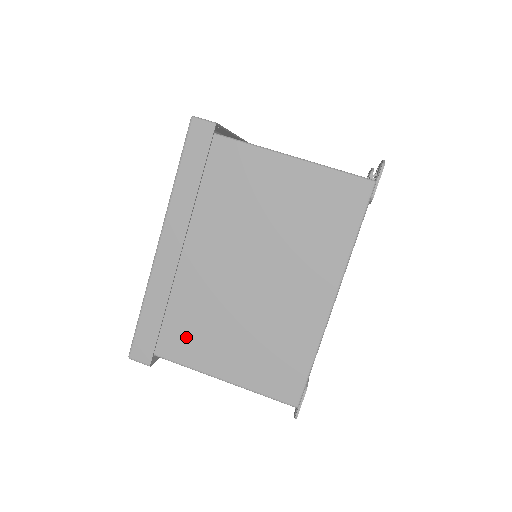
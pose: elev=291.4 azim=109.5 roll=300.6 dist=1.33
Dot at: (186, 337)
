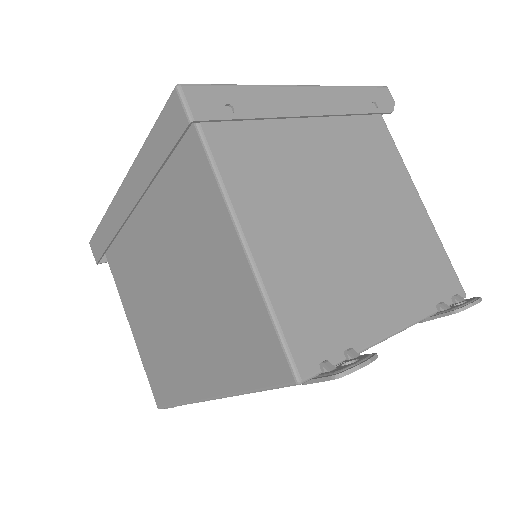
Dot at: (123, 274)
